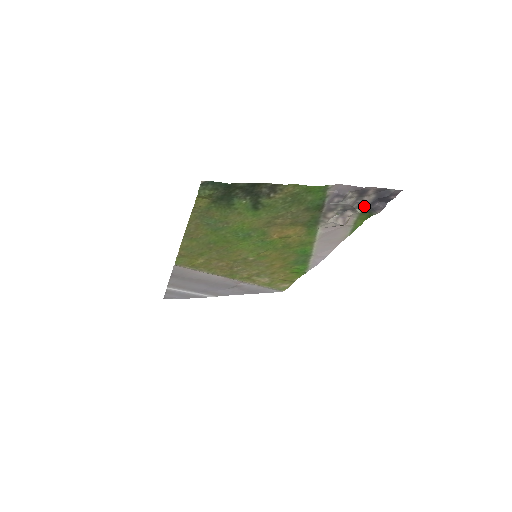
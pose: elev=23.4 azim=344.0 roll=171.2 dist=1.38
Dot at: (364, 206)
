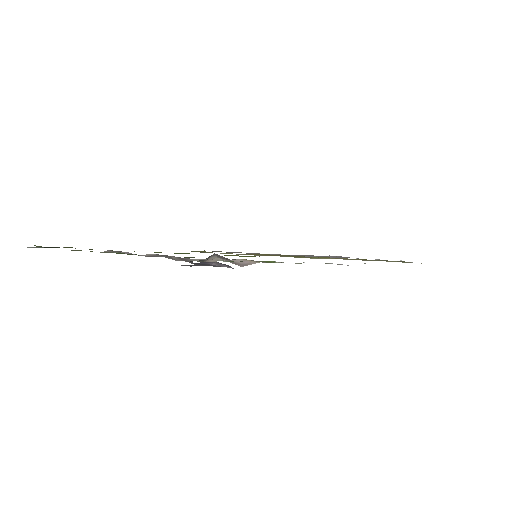
Dot at: occluded
